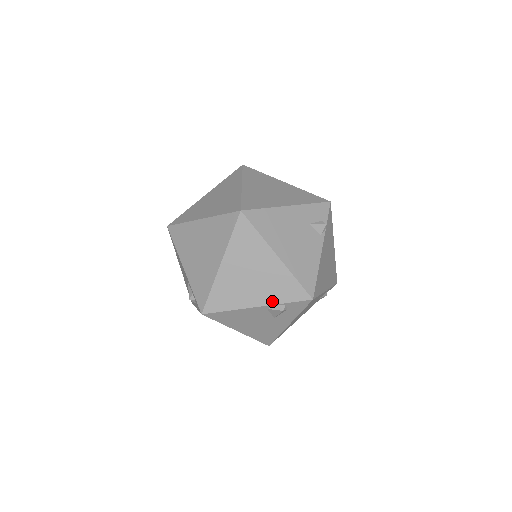
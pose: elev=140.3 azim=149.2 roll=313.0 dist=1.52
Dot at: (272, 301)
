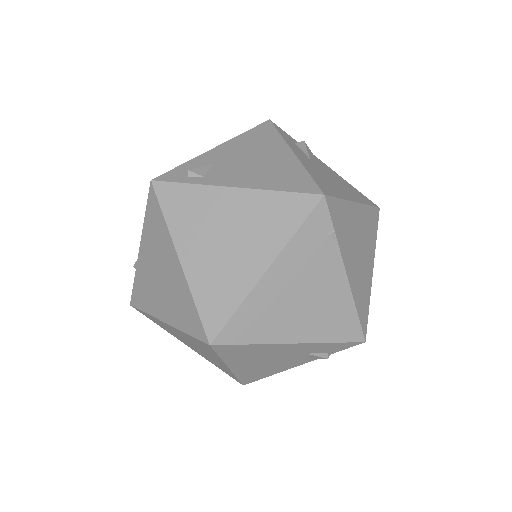
Dot at: (205, 357)
